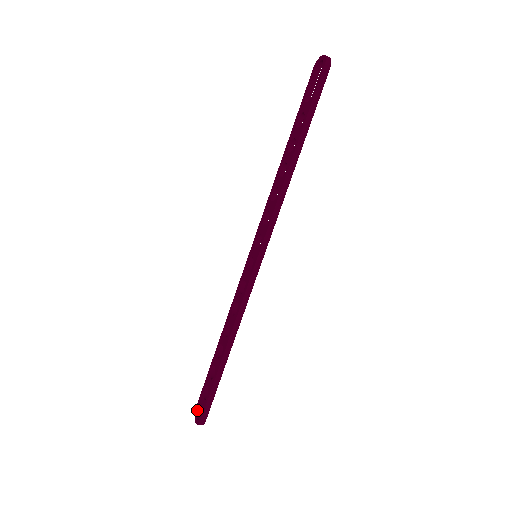
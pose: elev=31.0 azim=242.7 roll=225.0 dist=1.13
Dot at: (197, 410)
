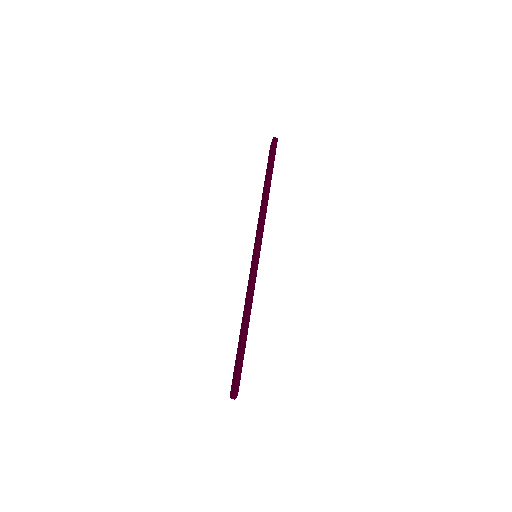
Dot at: (231, 390)
